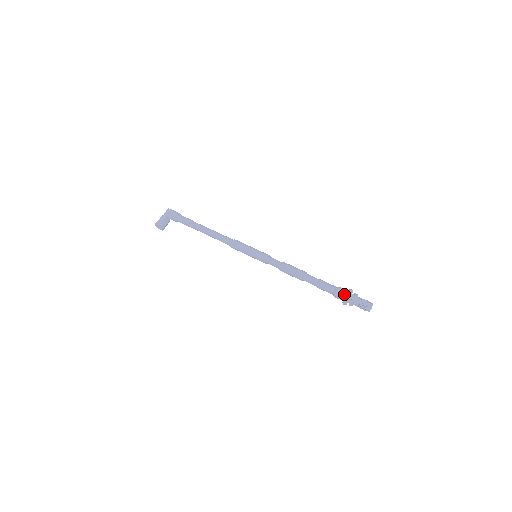
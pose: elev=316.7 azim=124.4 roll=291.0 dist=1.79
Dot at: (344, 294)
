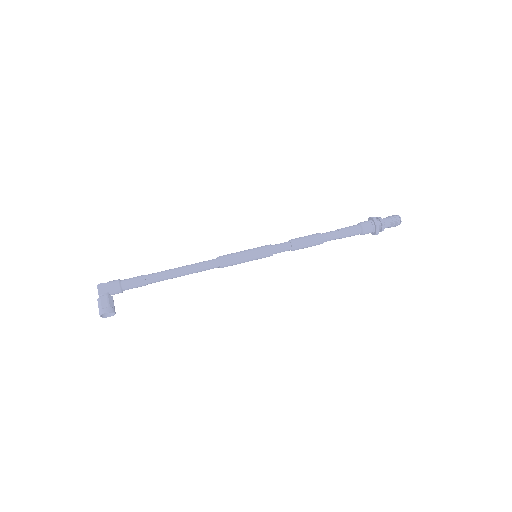
Dot at: (372, 225)
